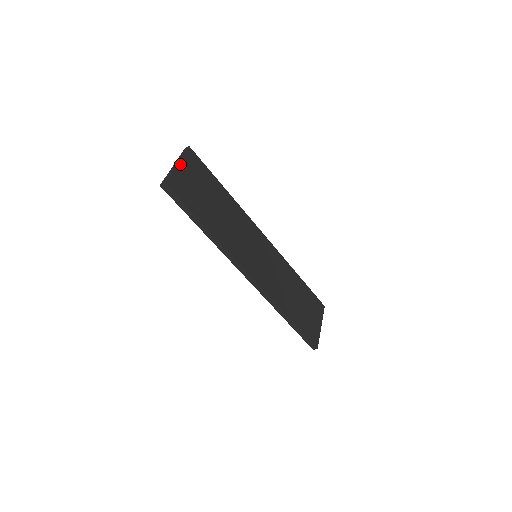
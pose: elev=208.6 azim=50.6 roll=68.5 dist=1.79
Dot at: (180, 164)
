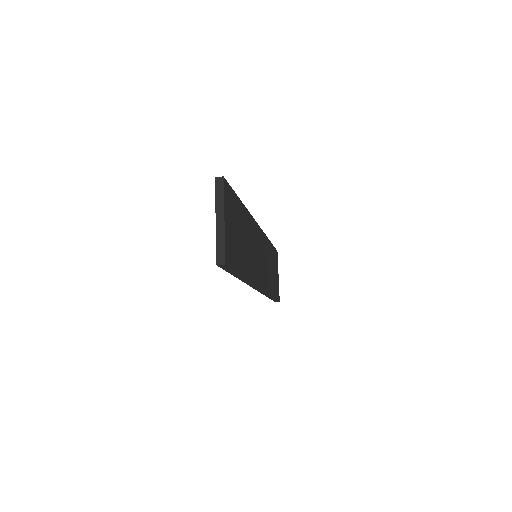
Dot at: (225, 217)
